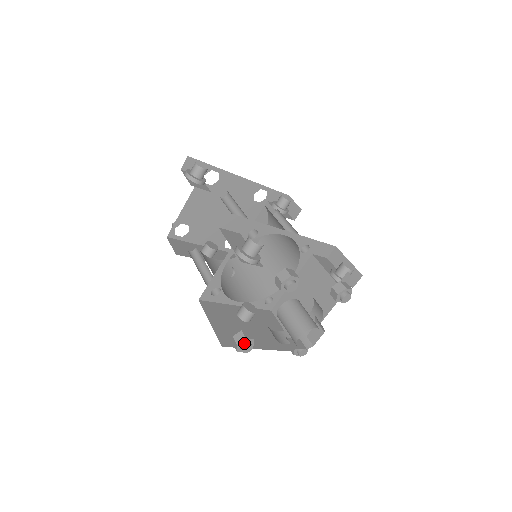
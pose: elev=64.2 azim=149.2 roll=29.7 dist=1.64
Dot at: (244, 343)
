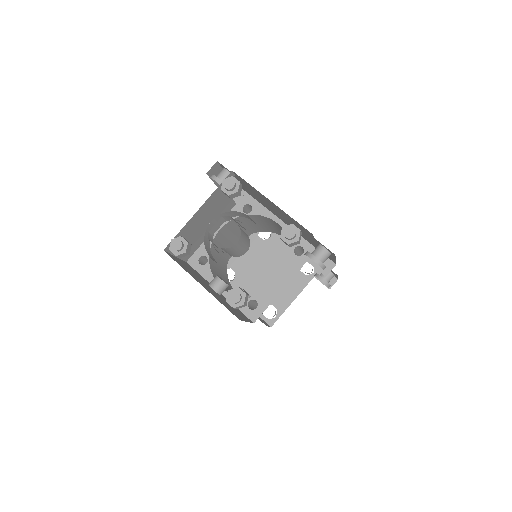
Dot at: (177, 240)
